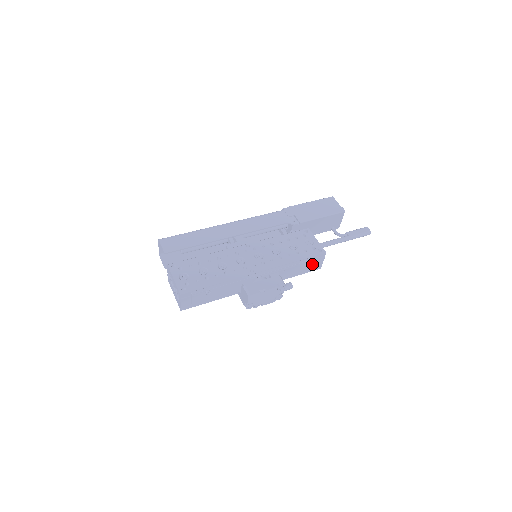
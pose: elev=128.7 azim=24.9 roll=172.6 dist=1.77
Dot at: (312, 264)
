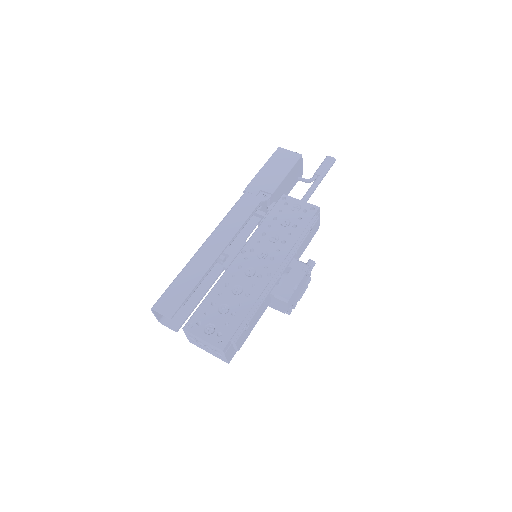
Dot at: (315, 227)
